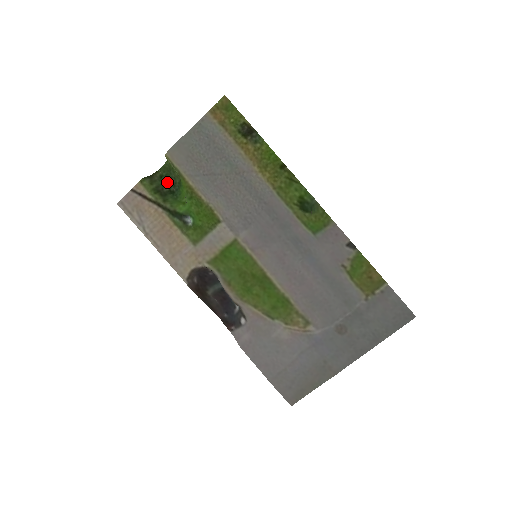
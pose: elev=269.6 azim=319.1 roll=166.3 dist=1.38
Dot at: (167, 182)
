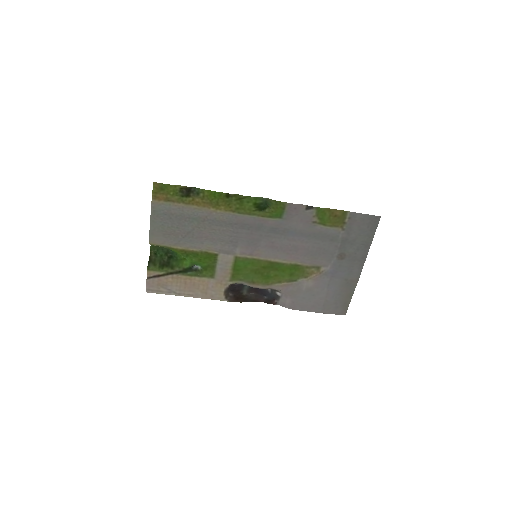
Dot at: (162, 254)
